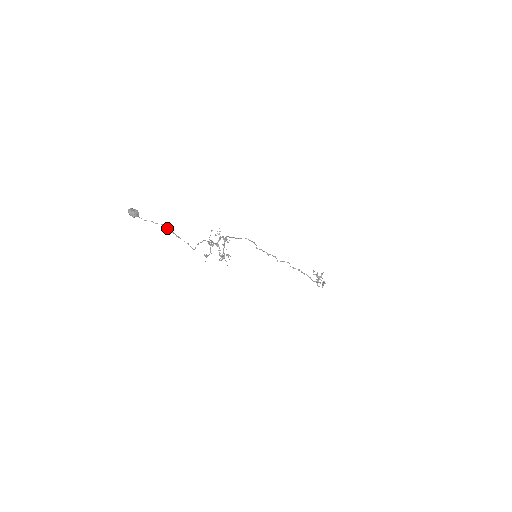
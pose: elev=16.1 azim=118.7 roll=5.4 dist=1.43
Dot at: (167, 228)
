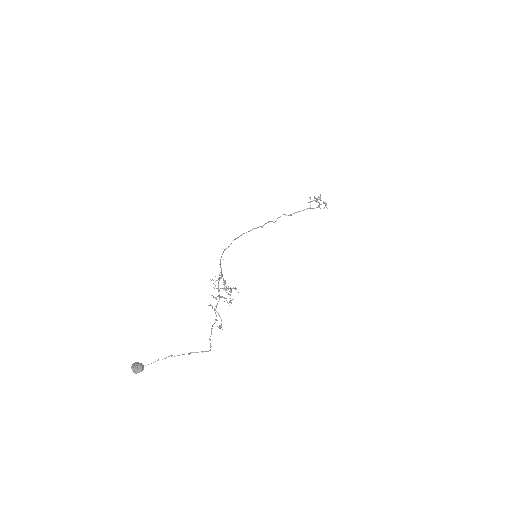
Dot at: occluded
